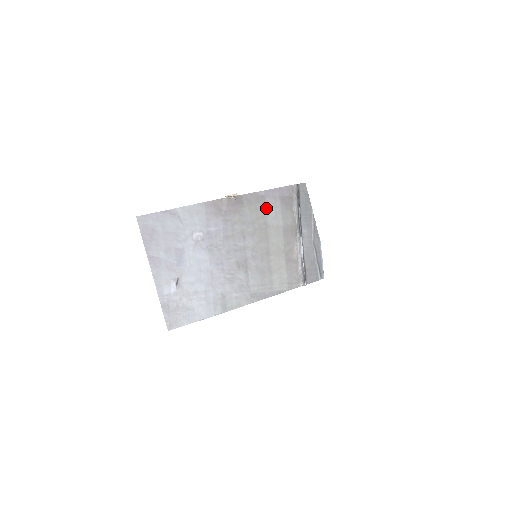
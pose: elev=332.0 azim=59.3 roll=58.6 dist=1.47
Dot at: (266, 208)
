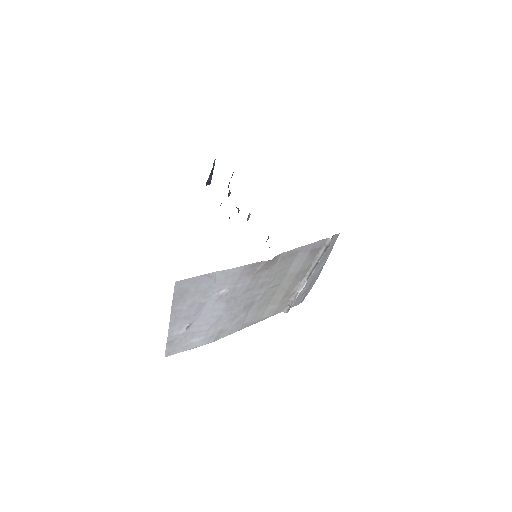
Dot at: (294, 261)
